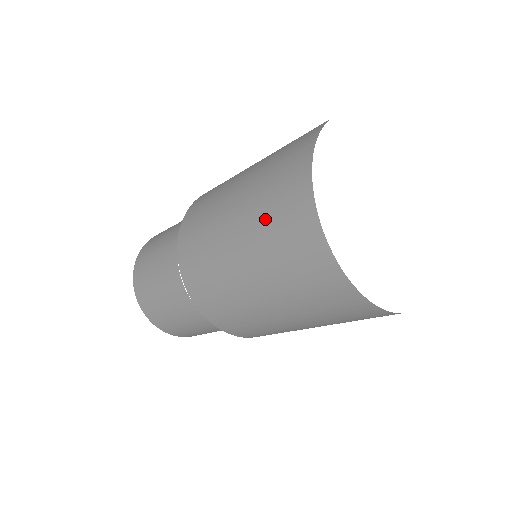
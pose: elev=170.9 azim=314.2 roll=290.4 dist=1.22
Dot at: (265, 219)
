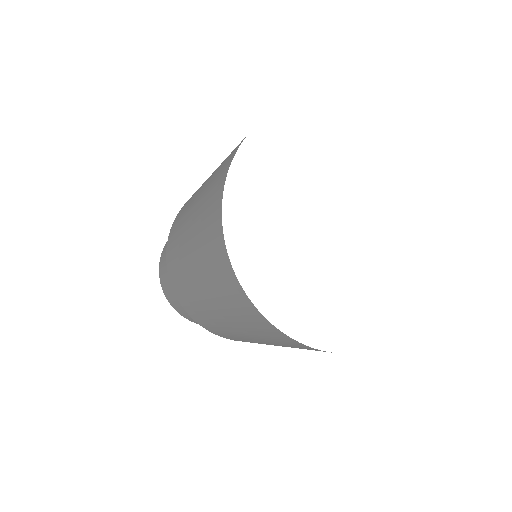
Dot at: (240, 322)
